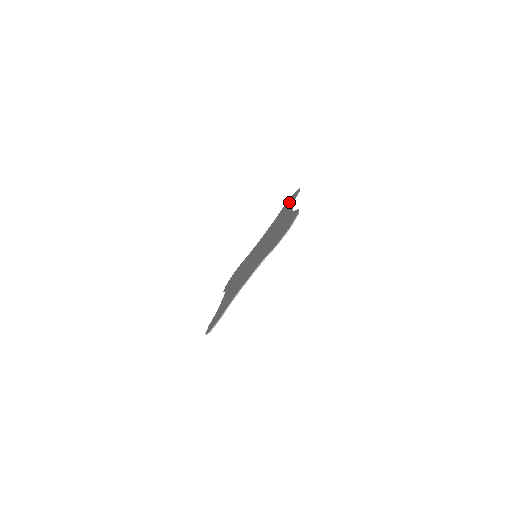
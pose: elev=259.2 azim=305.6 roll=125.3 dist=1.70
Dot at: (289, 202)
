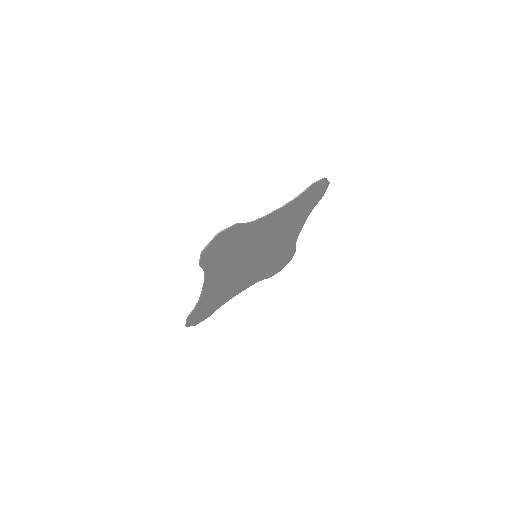
Dot at: (283, 260)
